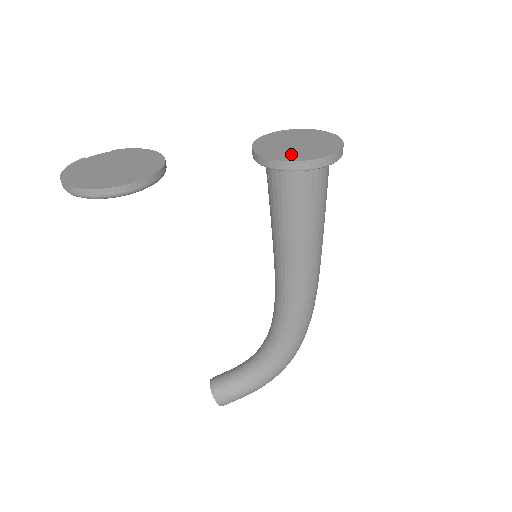
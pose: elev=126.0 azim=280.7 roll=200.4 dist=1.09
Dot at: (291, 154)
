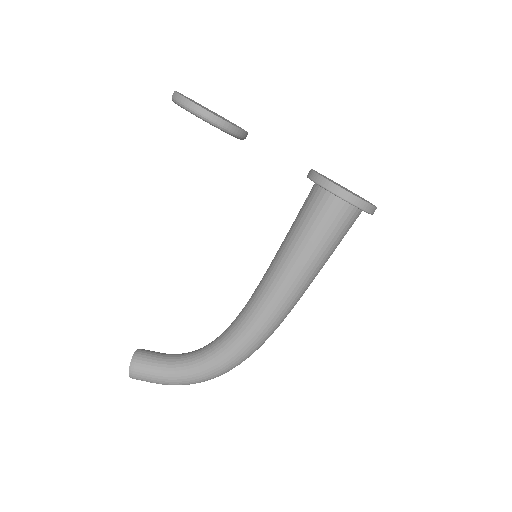
Dot at: occluded
